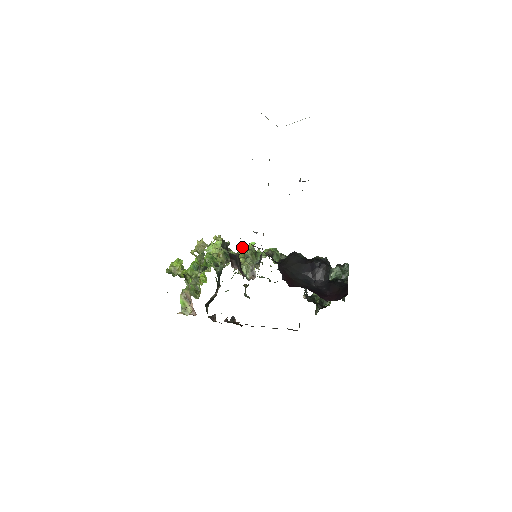
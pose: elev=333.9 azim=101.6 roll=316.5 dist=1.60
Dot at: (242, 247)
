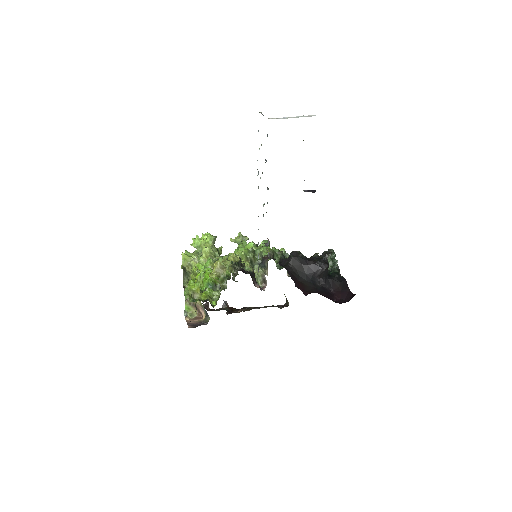
Dot at: (244, 251)
